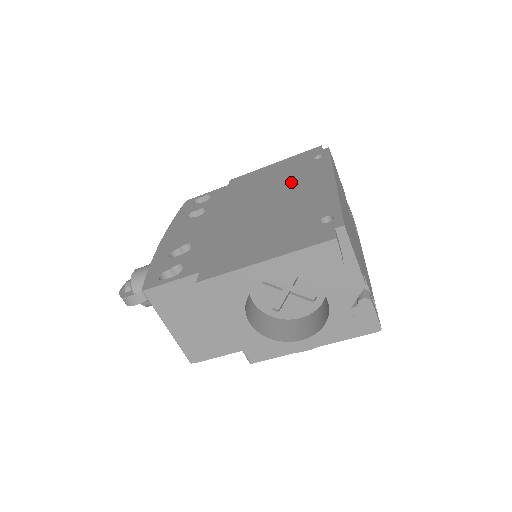
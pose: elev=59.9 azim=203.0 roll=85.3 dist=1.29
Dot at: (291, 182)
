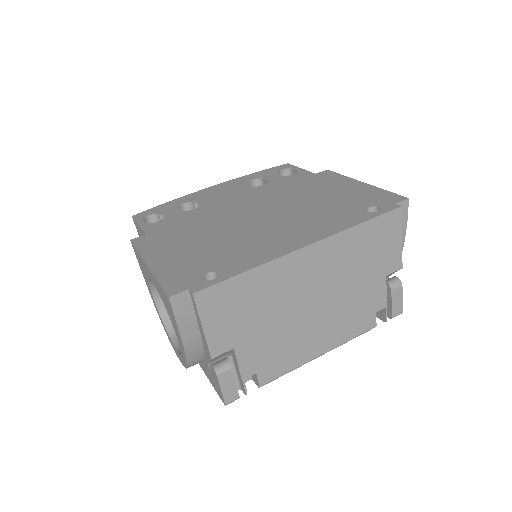
Dot at: (307, 215)
